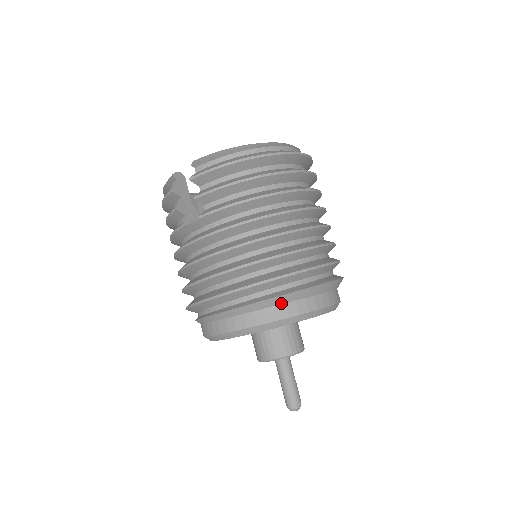
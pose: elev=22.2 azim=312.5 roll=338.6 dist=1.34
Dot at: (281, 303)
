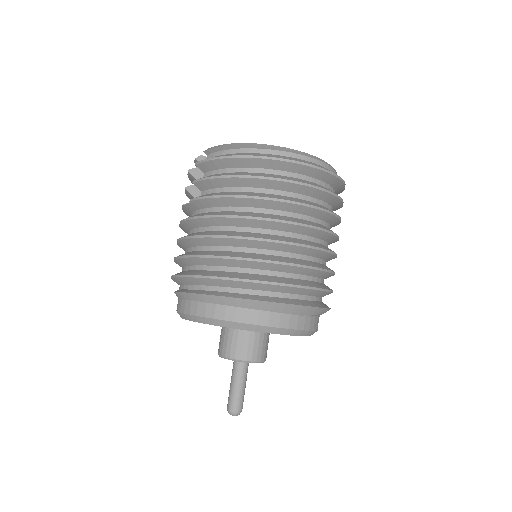
Dot at: (222, 304)
